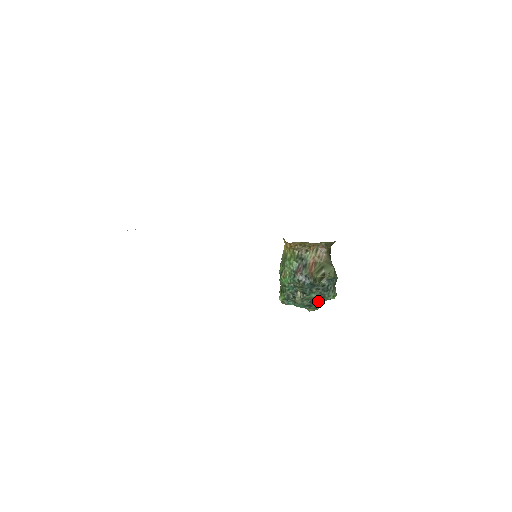
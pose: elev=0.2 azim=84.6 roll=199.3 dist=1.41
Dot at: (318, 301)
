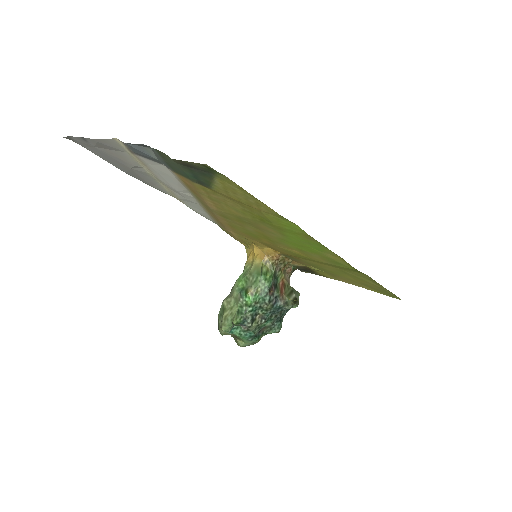
Dot at: (262, 333)
